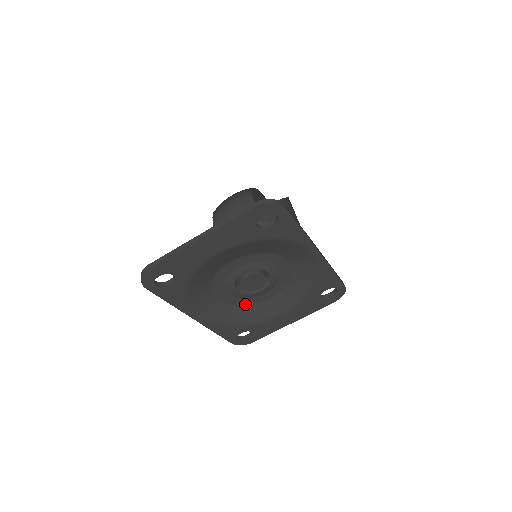
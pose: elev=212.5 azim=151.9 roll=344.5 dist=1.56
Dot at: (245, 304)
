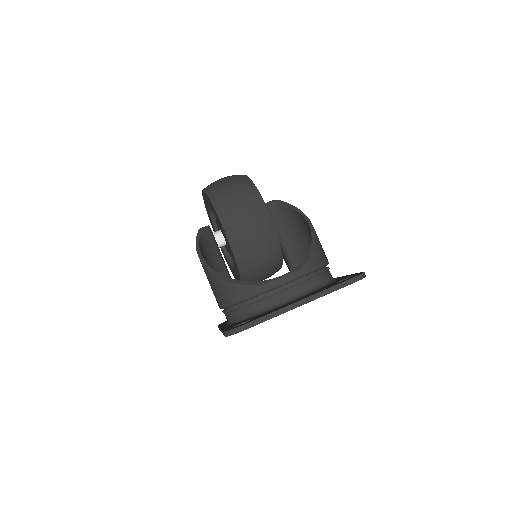
Dot at: occluded
